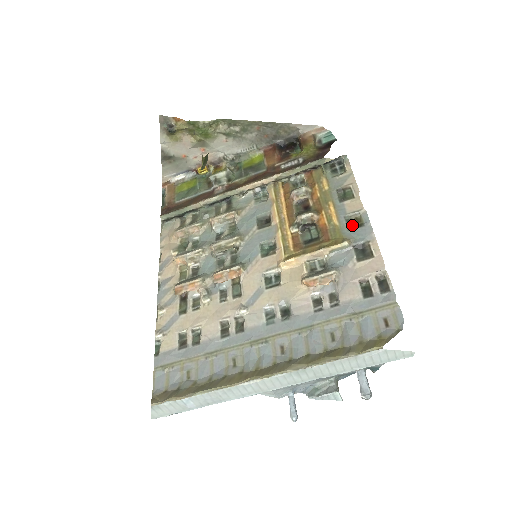
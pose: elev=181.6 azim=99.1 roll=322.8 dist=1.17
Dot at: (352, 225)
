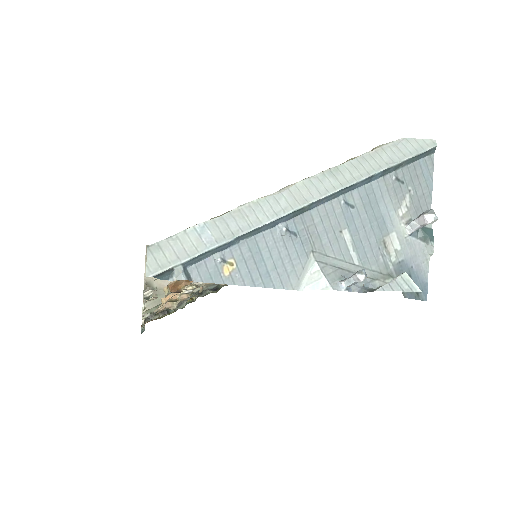
Dot at: occluded
